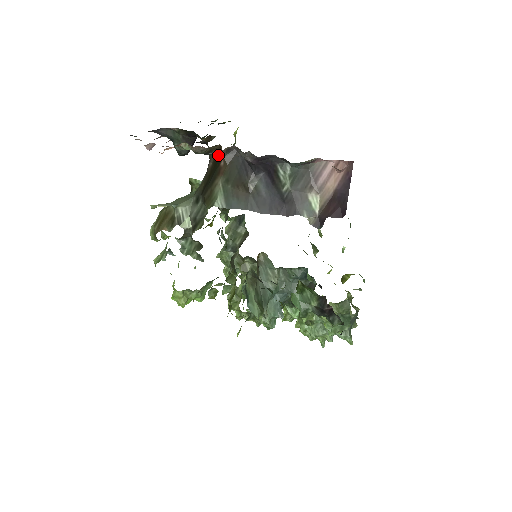
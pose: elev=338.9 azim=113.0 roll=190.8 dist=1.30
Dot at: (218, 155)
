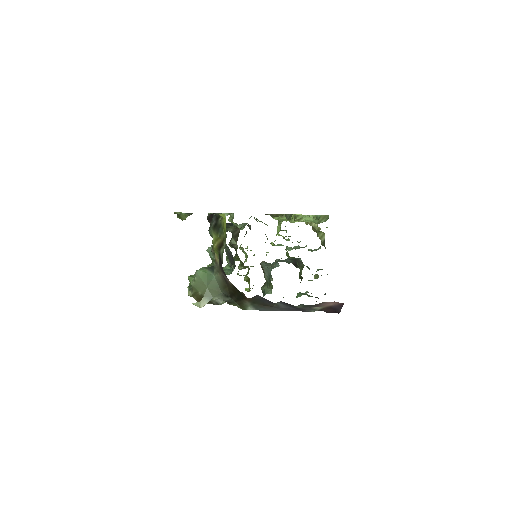
Dot at: (241, 293)
